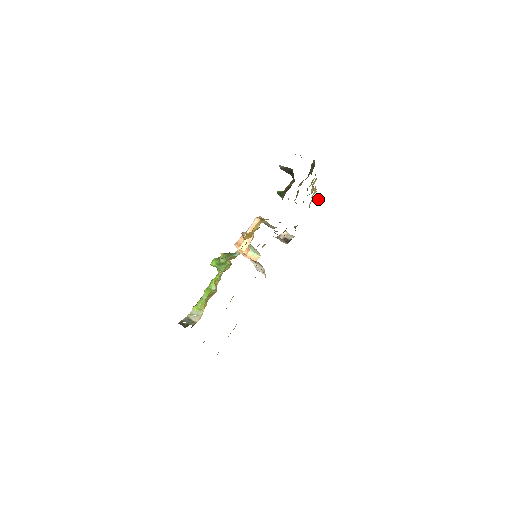
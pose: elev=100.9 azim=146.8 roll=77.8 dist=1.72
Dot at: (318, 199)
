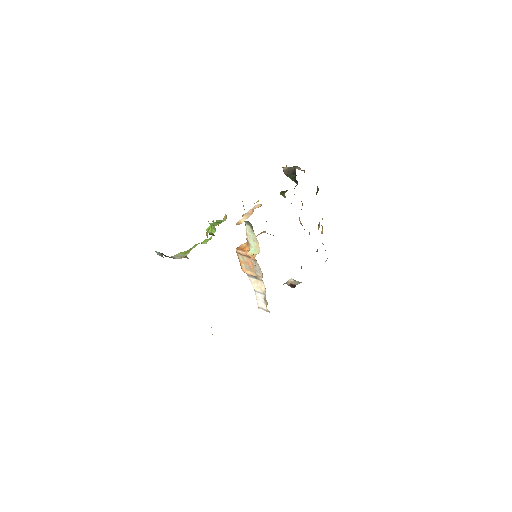
Dot at: (327, 258)
